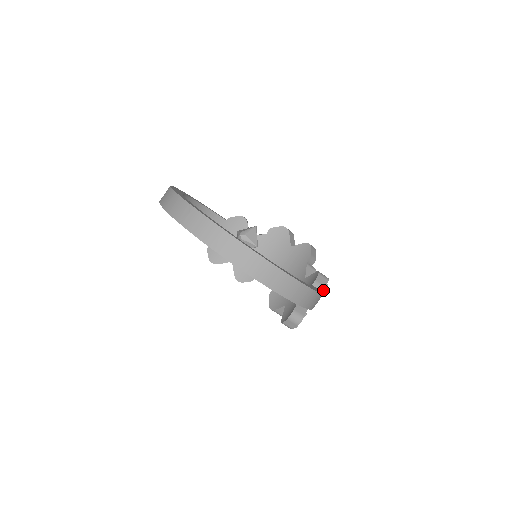
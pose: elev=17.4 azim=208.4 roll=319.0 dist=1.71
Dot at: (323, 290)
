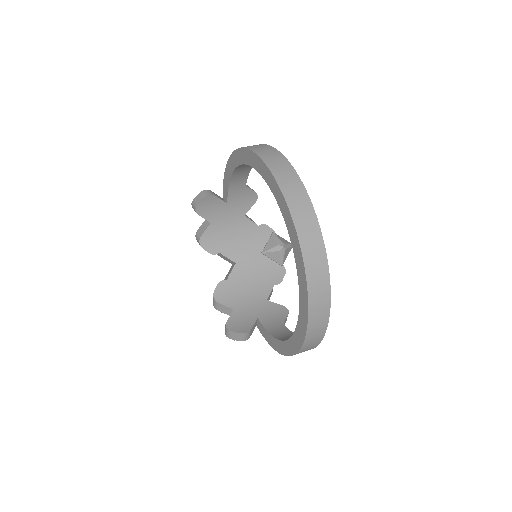
Dot at: occluded
